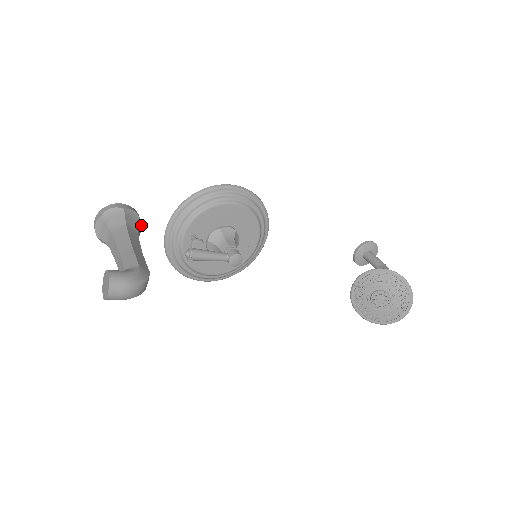
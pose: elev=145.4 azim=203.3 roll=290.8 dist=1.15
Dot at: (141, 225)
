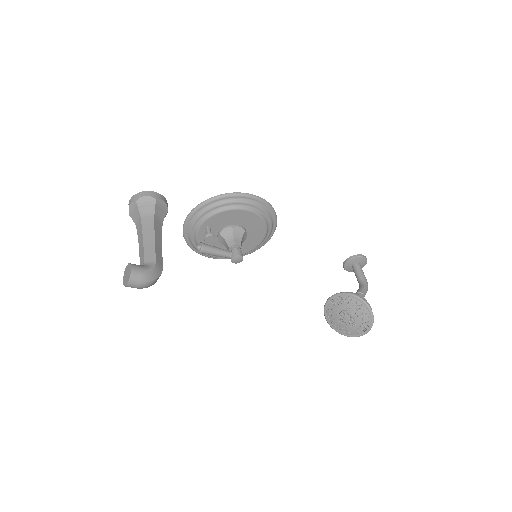
Dot at: (167, 212)
